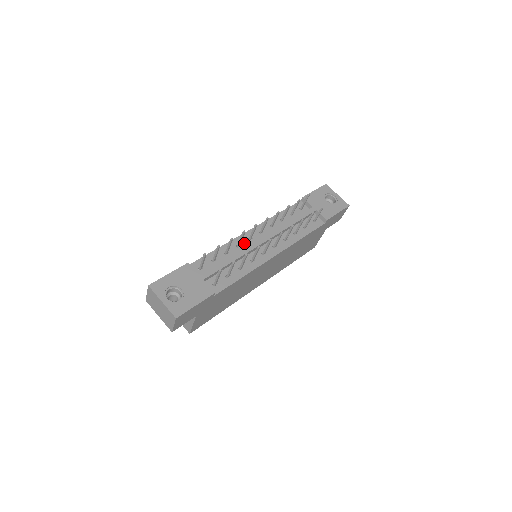
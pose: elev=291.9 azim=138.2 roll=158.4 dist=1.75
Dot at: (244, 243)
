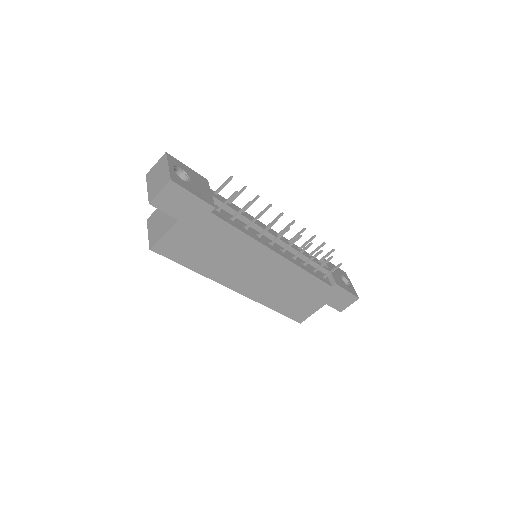
Dot at: occluded
